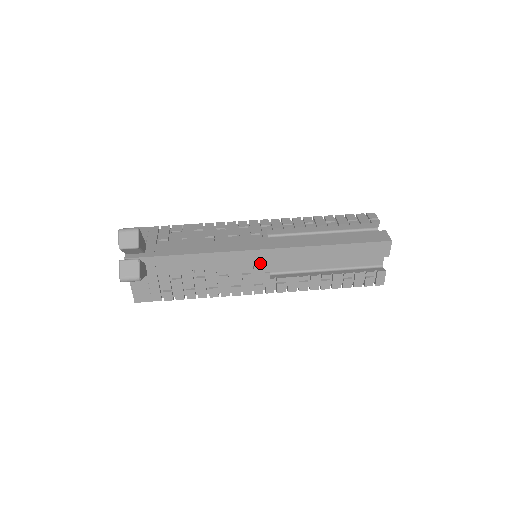
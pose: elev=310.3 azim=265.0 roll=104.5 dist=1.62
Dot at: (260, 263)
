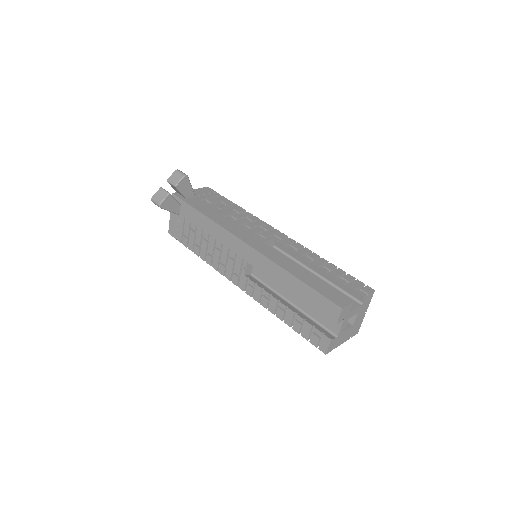
Dot at: (241, 255)
